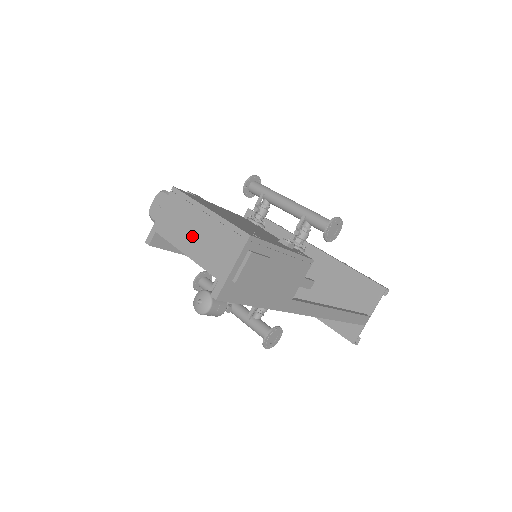
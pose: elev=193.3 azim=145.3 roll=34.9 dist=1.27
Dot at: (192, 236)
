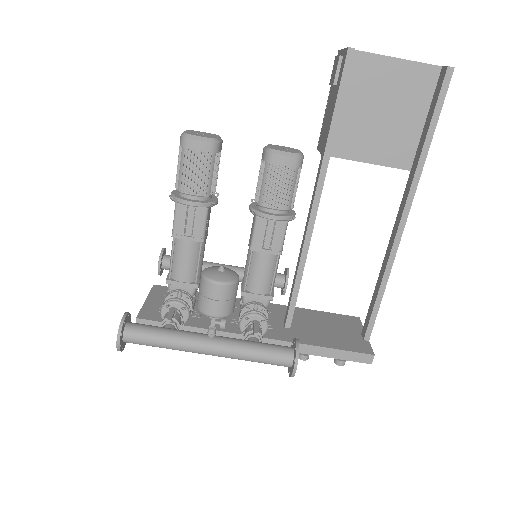
Dot at: occluded
